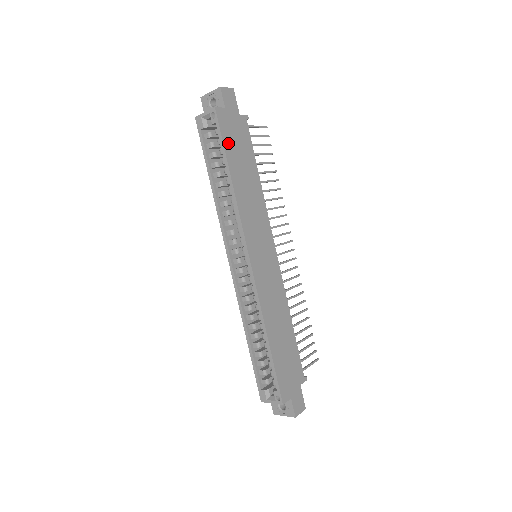
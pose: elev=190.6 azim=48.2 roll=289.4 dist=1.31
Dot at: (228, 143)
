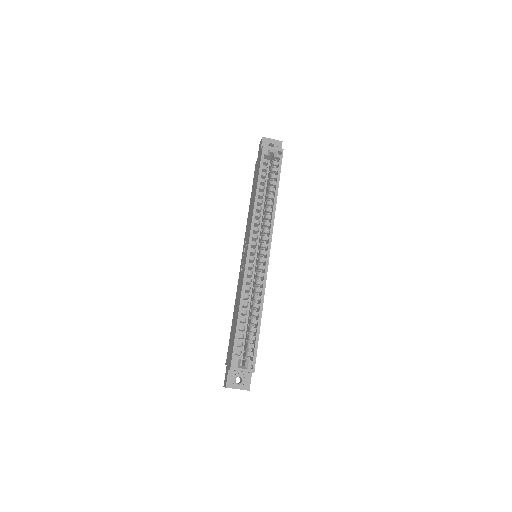
Dot at: occluded
